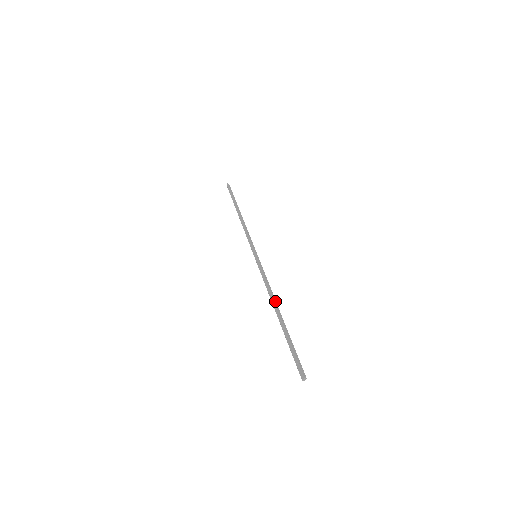
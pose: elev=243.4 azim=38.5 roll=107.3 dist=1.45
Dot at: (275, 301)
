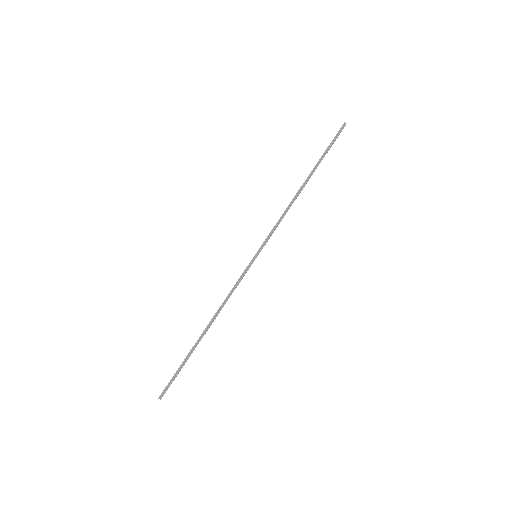
Dot at: (214, 319)
